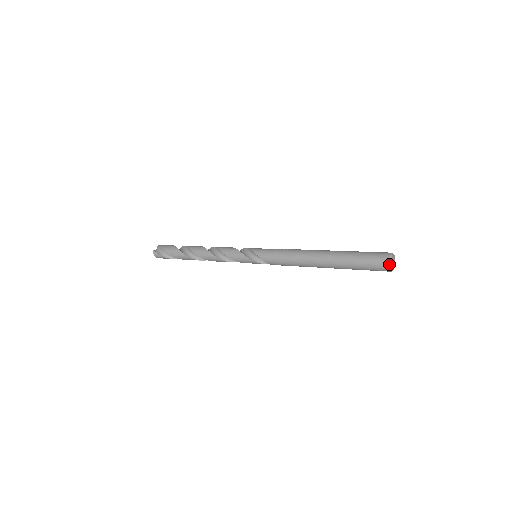
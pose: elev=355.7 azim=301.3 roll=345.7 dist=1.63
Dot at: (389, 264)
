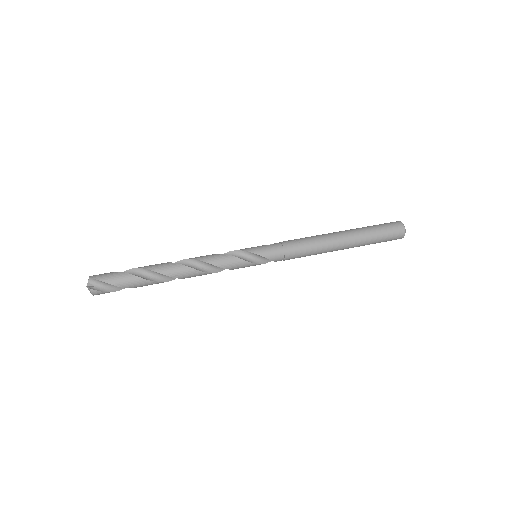
Dot at: occluded
